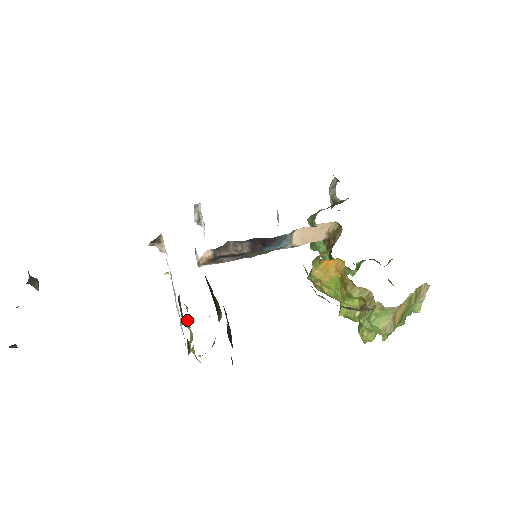
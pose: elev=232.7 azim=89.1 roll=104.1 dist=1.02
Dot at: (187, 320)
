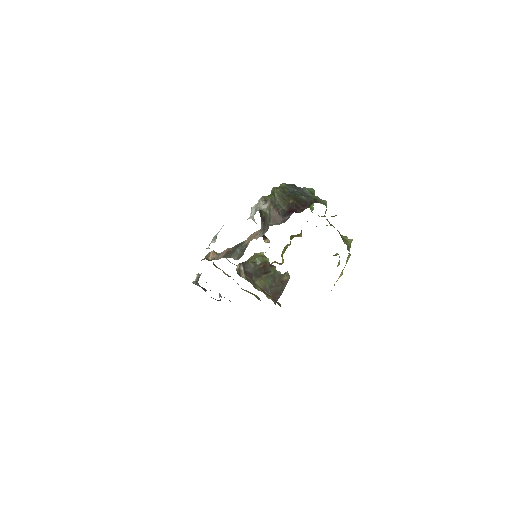
Dot at: occluded
